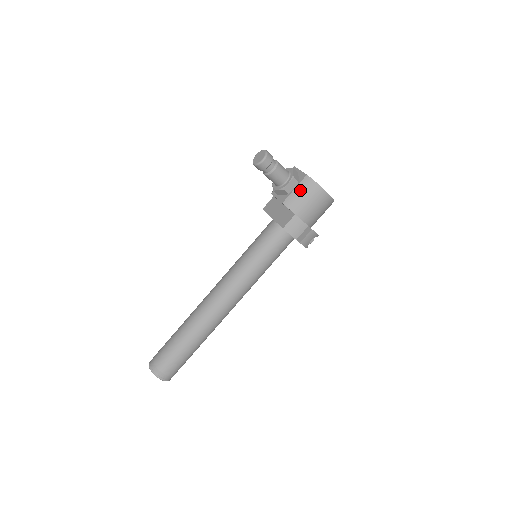
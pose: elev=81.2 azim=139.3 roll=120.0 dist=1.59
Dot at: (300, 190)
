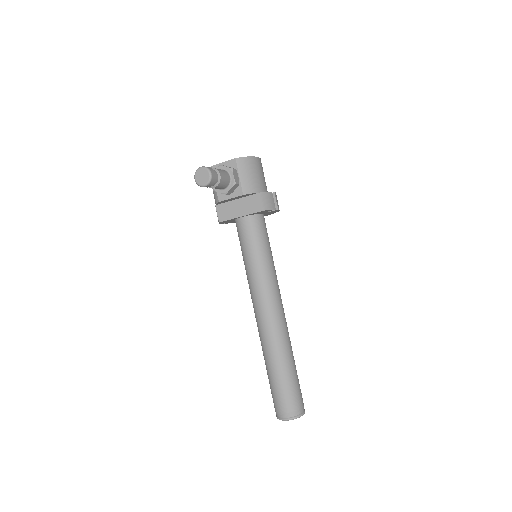
Dot at: (244, 173)
